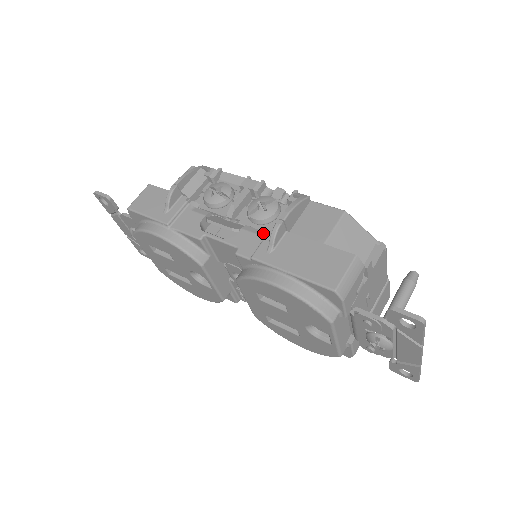
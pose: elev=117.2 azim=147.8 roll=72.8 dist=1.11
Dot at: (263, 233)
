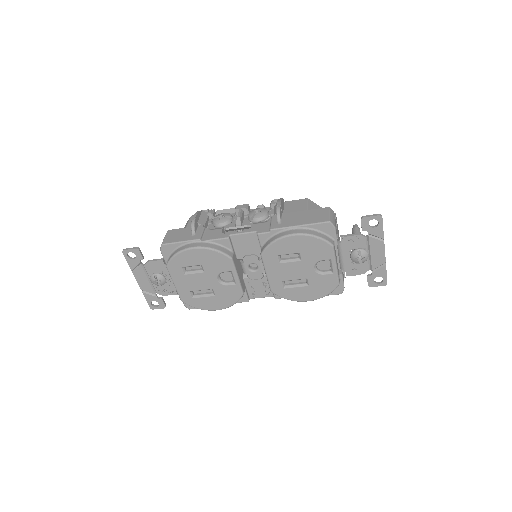
Dot at: (268, 221)
